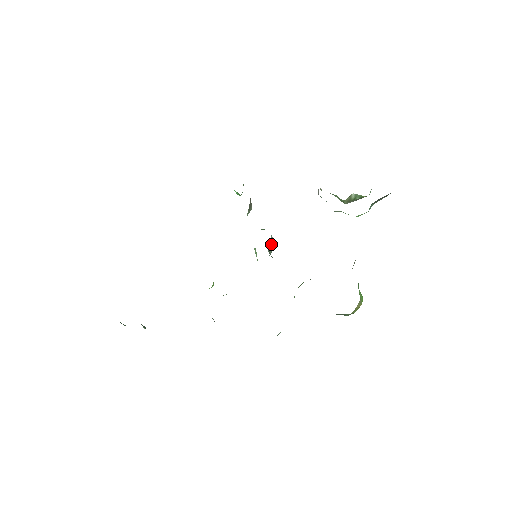
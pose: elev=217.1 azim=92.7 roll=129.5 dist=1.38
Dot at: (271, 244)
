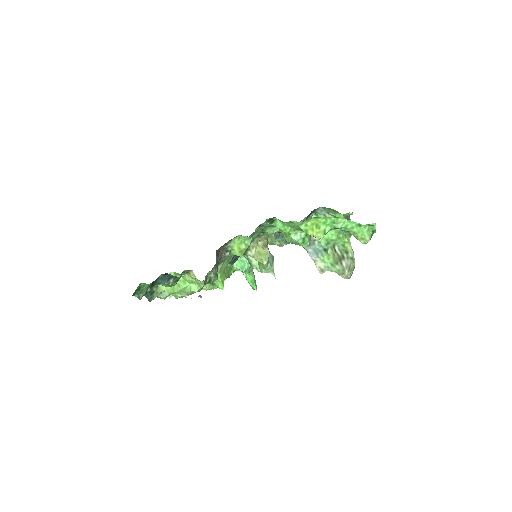
Dot at: occluded
